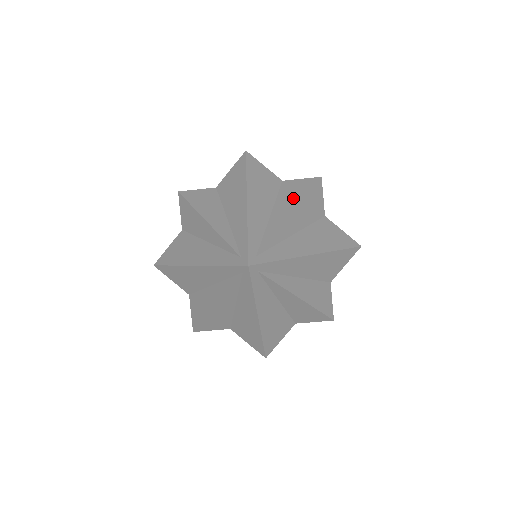
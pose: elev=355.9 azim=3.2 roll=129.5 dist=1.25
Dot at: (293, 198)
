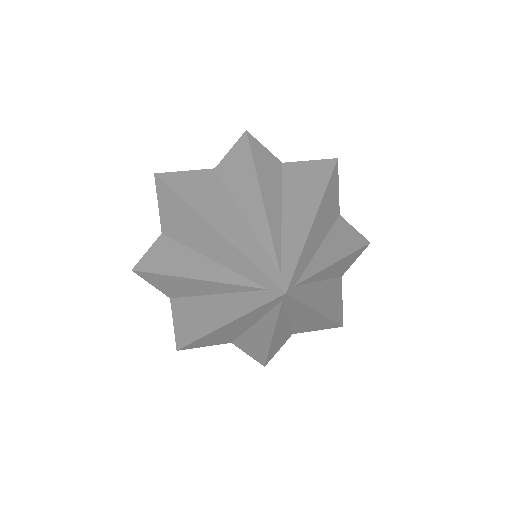
Dot at: (343, 245)
